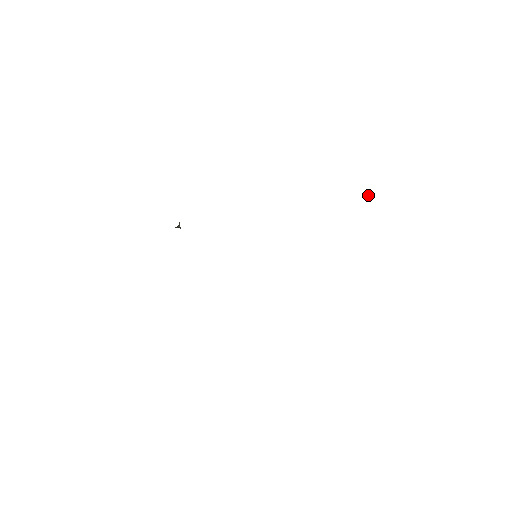
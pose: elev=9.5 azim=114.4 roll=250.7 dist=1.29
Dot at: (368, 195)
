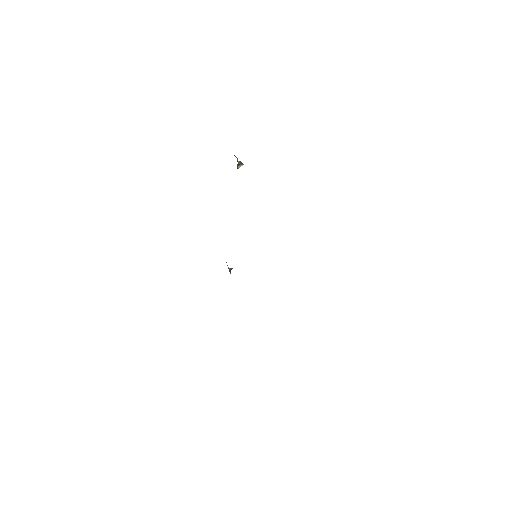
Dot at: (240, 165)
